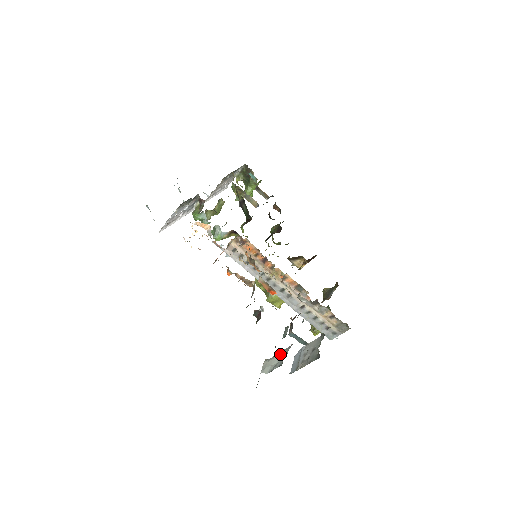
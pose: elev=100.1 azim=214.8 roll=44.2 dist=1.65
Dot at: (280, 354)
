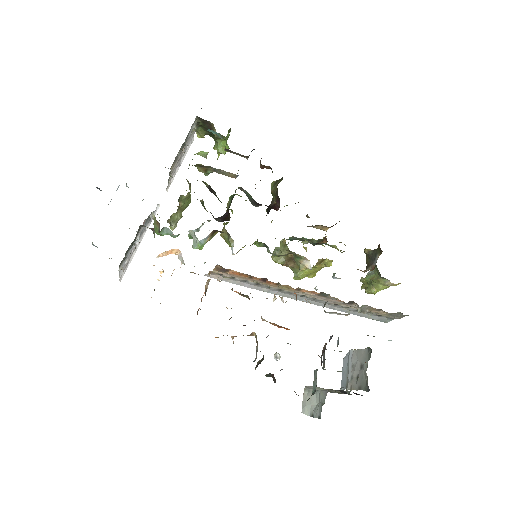
Dot at: (318, 395)
